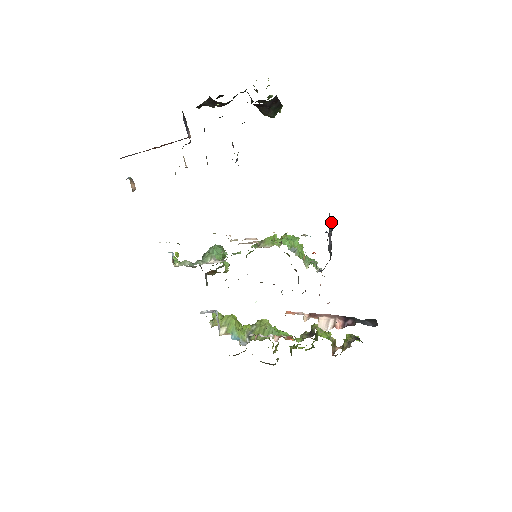
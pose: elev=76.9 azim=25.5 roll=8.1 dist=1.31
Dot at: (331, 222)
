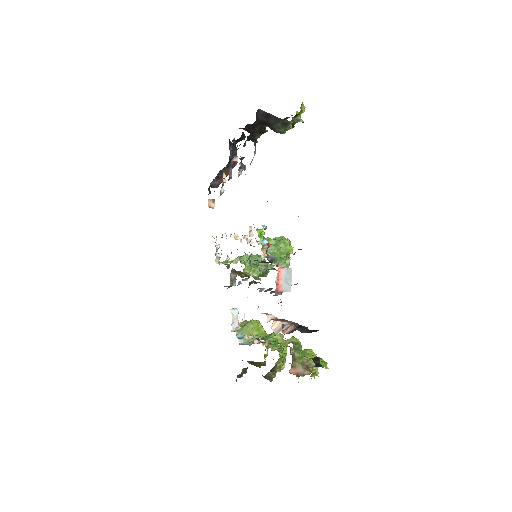
Dot at: occluded
